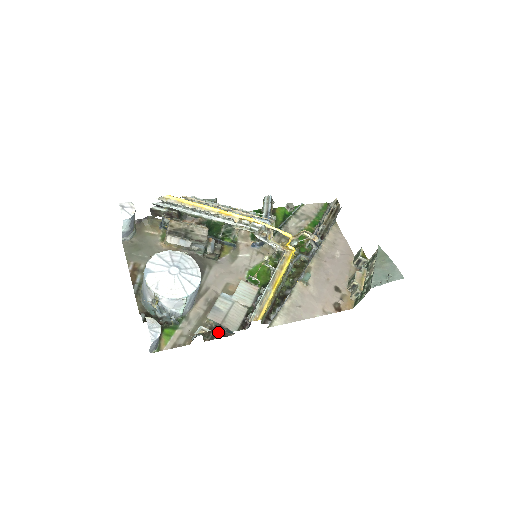
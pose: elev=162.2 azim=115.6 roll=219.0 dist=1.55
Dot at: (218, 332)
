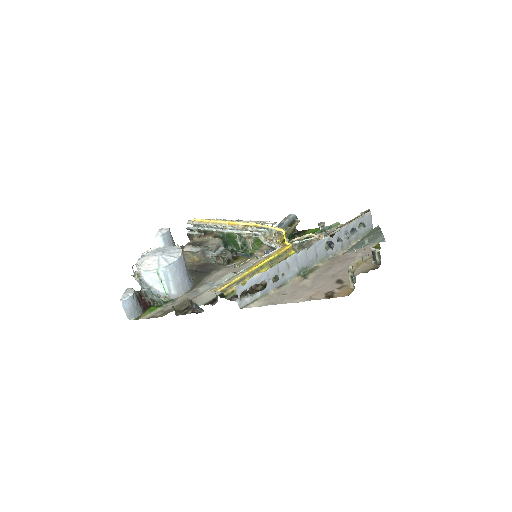
Dot at: (190, 309)
